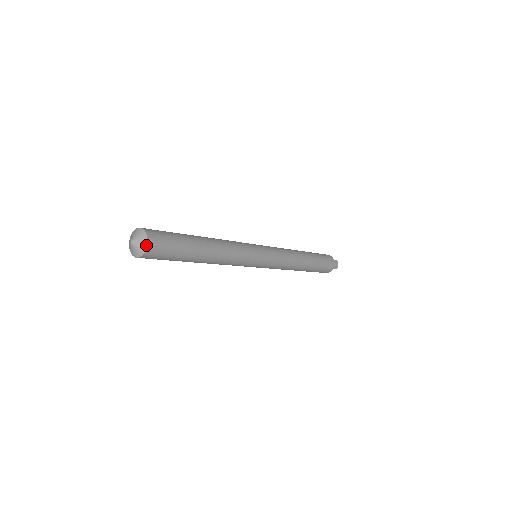
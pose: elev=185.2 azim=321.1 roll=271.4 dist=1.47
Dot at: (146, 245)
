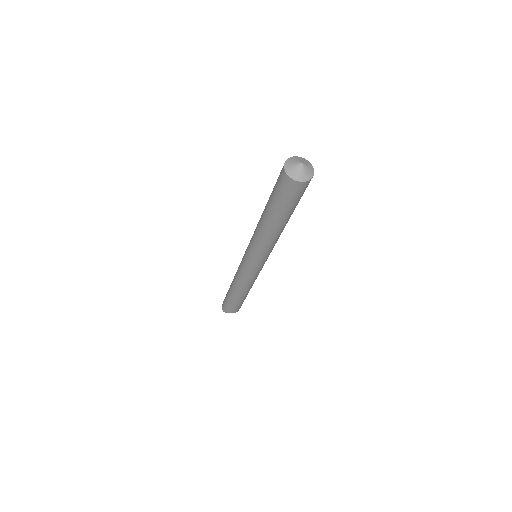
Dot at: (313, 171)
